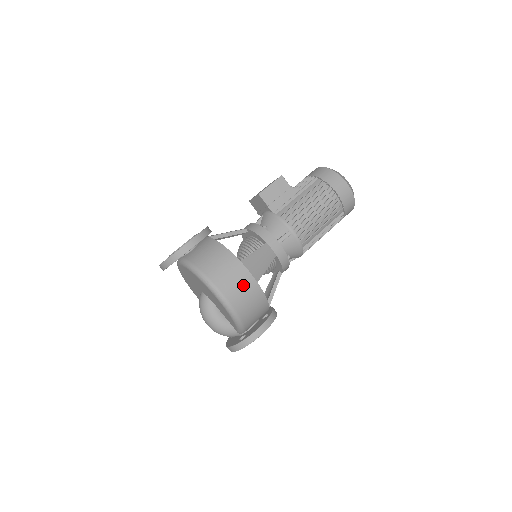
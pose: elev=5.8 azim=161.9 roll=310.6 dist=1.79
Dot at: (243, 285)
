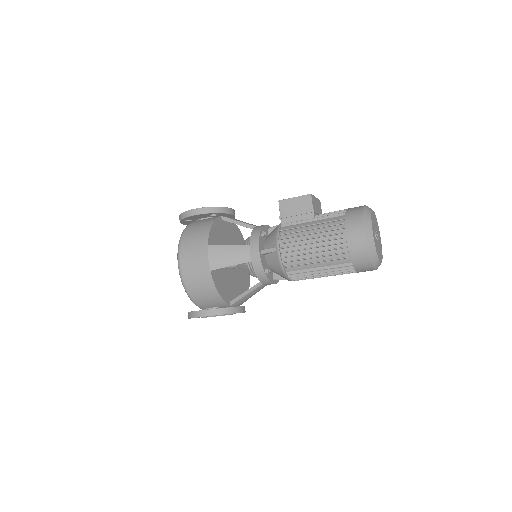
Dot at: (198, 265)
